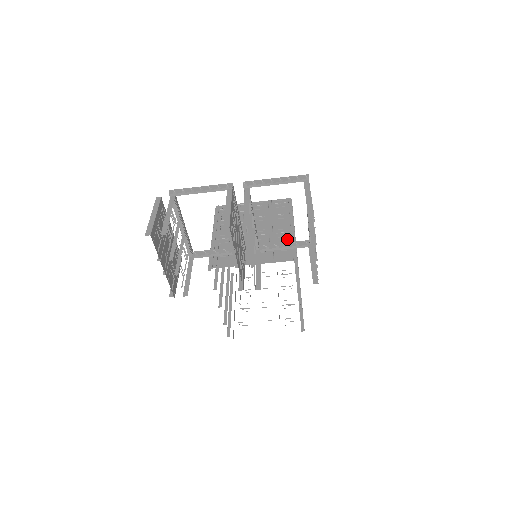
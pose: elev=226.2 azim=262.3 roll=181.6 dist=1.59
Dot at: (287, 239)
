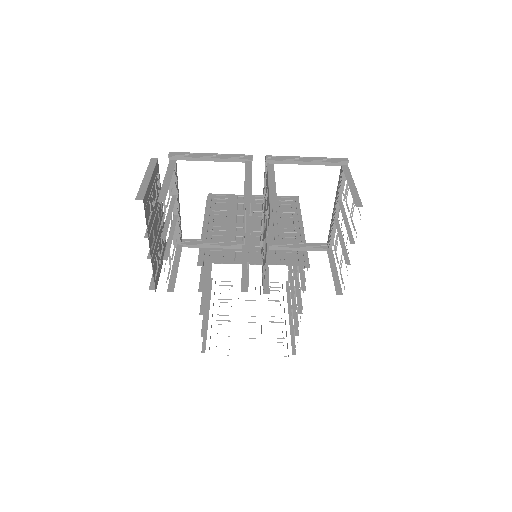
Dot at: (296, 240)
